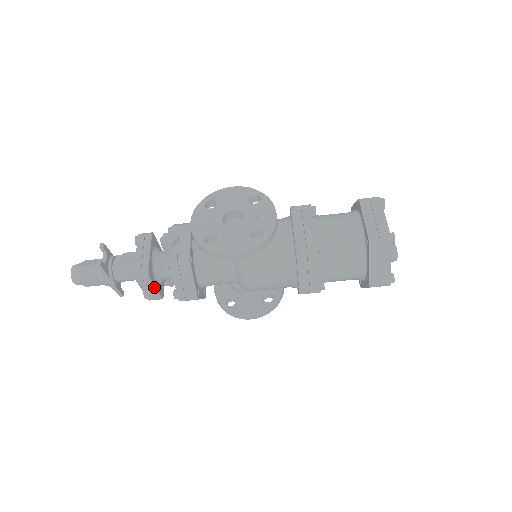
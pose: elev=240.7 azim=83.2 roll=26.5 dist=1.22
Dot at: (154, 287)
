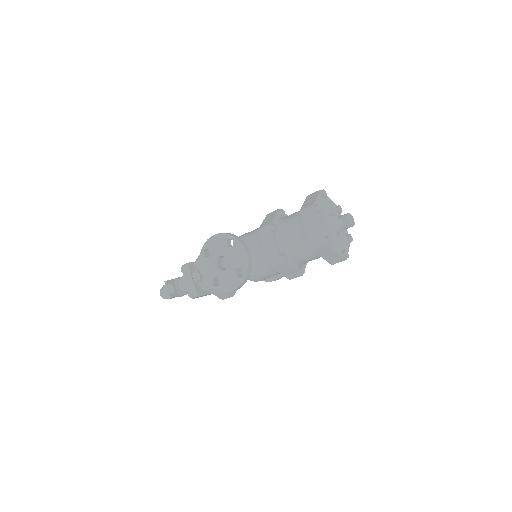
Dot at: (207, 294)
